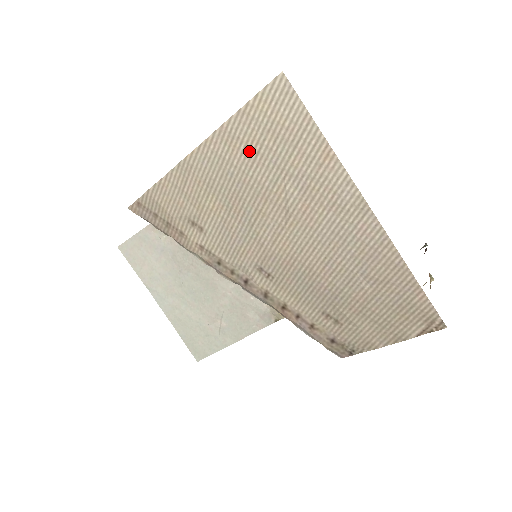
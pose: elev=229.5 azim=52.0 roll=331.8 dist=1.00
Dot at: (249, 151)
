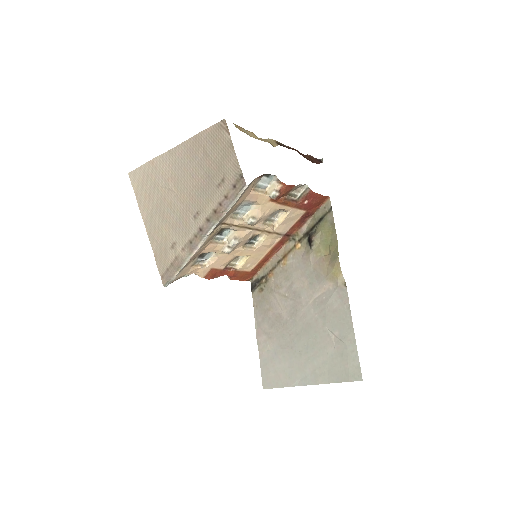
Dot at: (148, 199)
